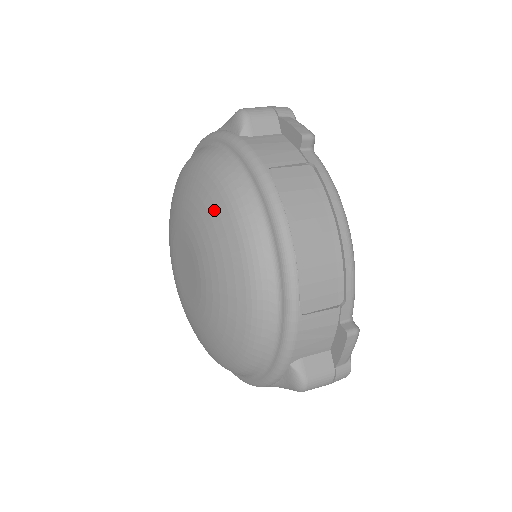
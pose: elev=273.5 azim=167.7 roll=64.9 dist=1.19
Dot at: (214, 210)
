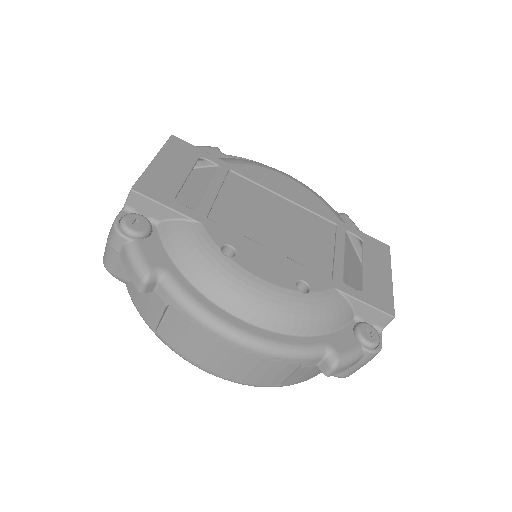
Dot at: occluded
